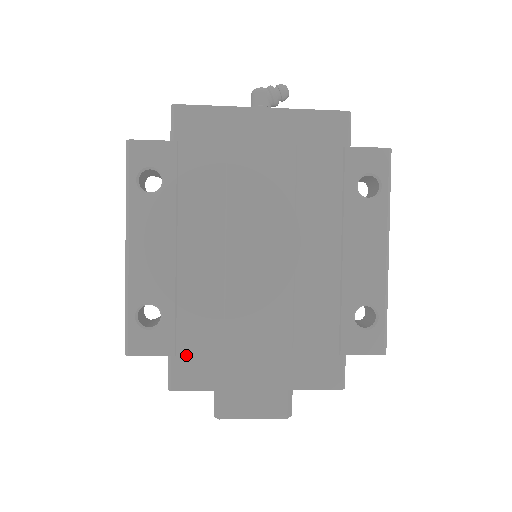
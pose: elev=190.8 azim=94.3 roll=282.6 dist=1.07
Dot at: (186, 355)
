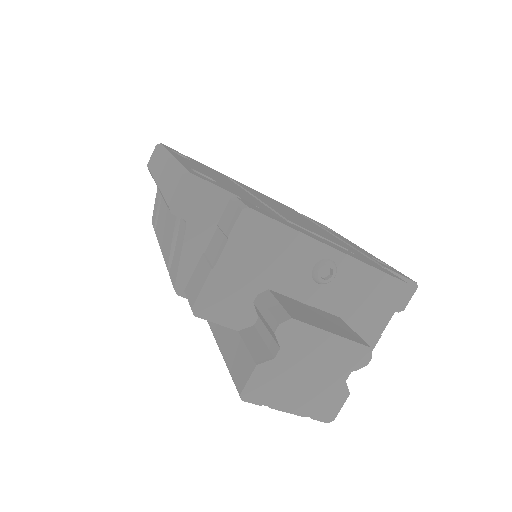
Dot at: (251, 204)
